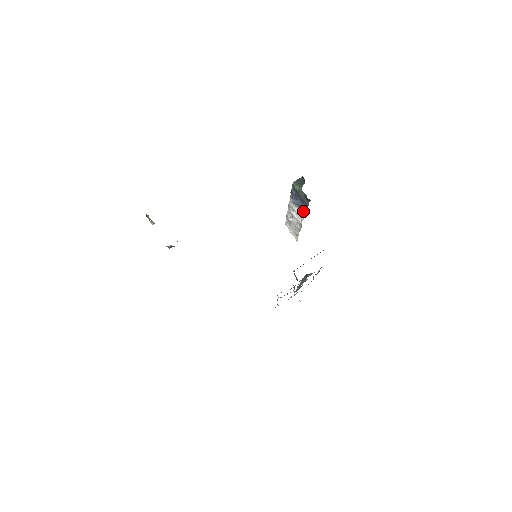
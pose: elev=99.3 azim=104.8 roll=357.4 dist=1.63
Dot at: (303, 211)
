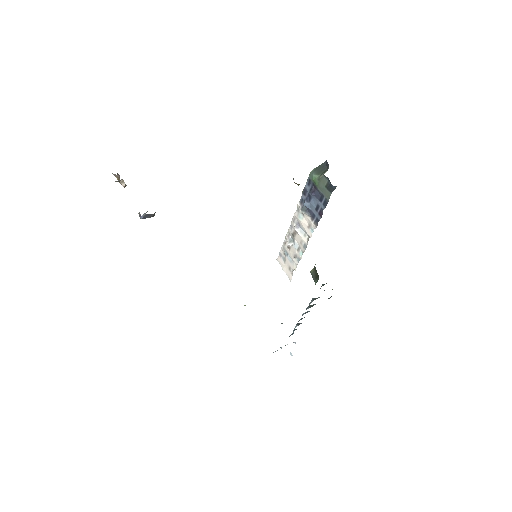
Dot at: (316, 217)
